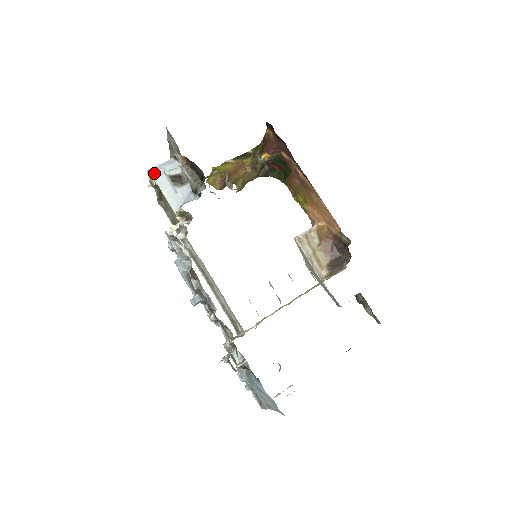
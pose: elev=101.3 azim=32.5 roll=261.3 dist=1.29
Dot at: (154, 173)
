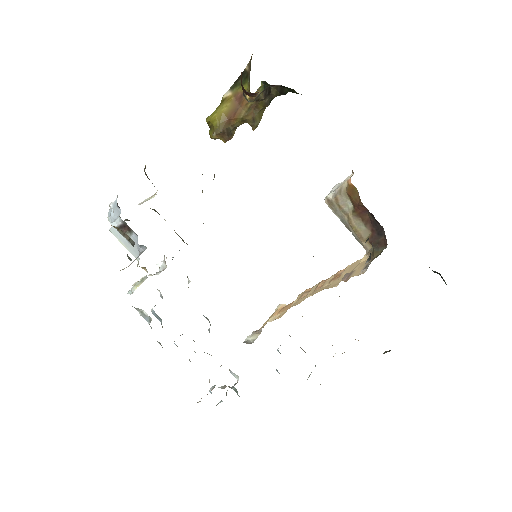
Dot at: (110, 220)
